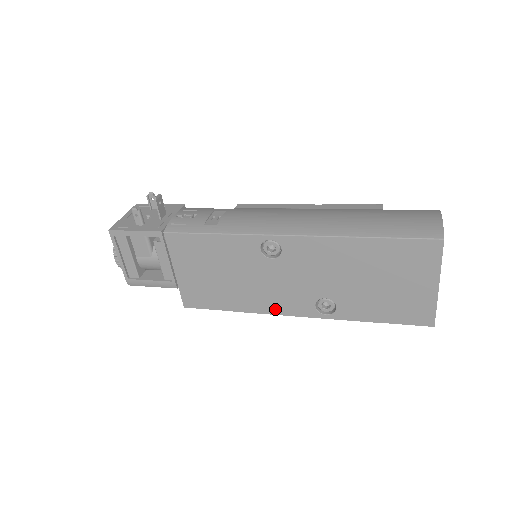
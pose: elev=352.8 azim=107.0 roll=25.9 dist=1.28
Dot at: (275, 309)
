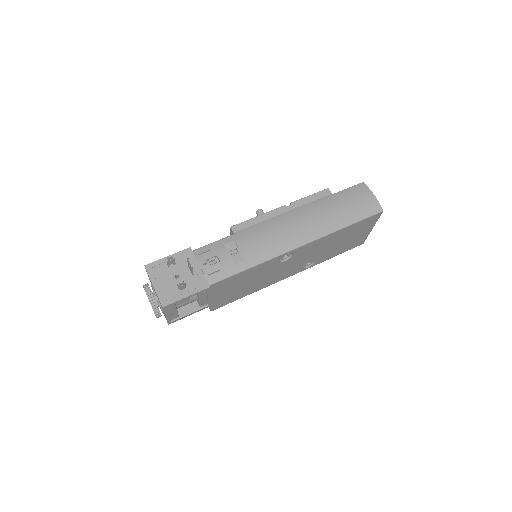
Dot at: (277, 280)
